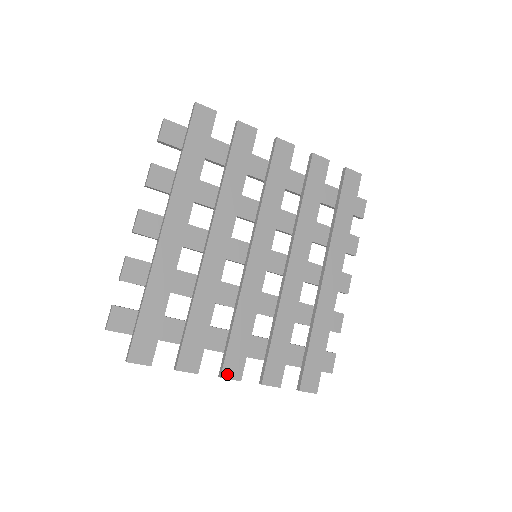
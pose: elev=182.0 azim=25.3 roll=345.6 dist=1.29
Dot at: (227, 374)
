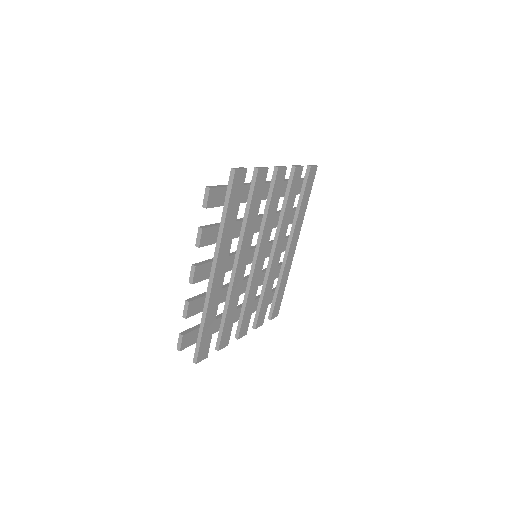
Dot at: (241, 335)
